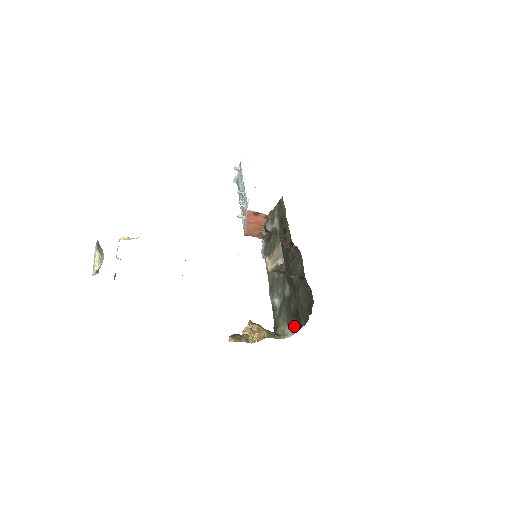
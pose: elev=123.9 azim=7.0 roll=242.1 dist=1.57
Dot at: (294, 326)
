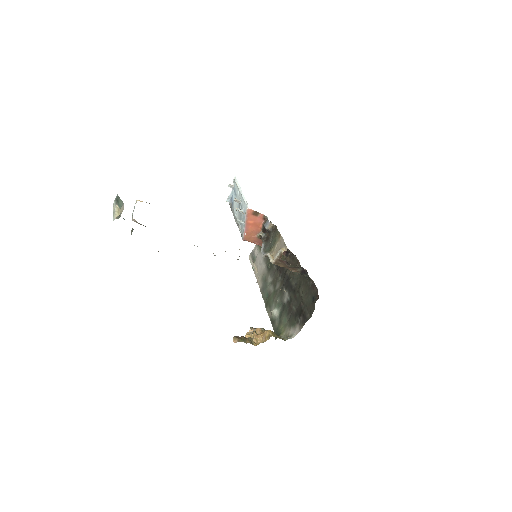
Dot at: (298, 324)
